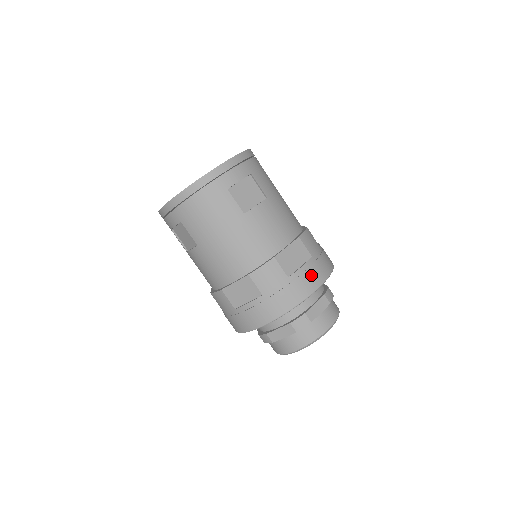
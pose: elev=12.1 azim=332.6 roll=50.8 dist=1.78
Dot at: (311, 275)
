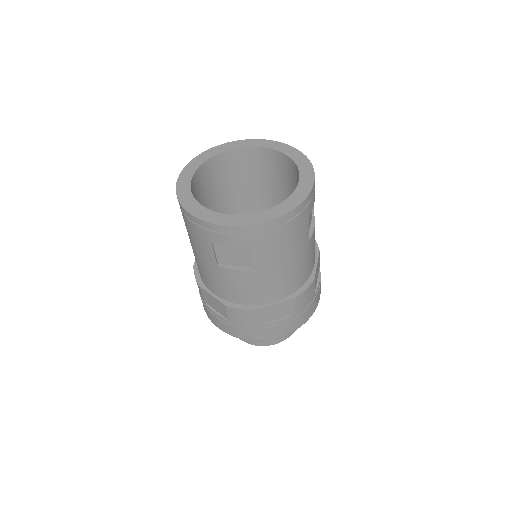
Dot at: (320, 286)
